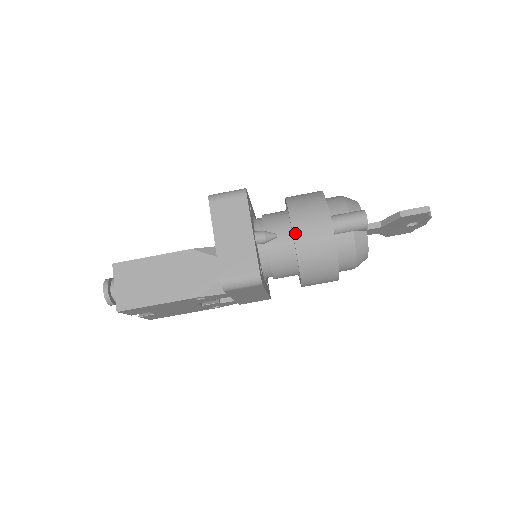
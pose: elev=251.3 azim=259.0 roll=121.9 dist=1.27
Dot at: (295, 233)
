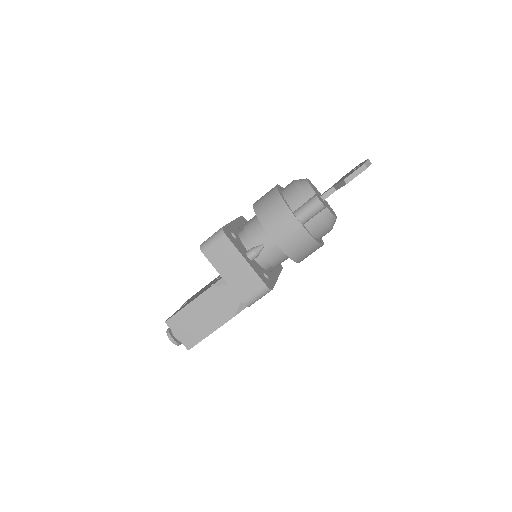
Dot at: (275, 241)
